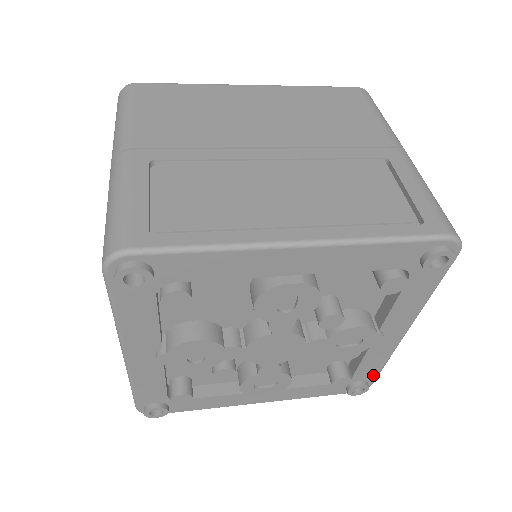
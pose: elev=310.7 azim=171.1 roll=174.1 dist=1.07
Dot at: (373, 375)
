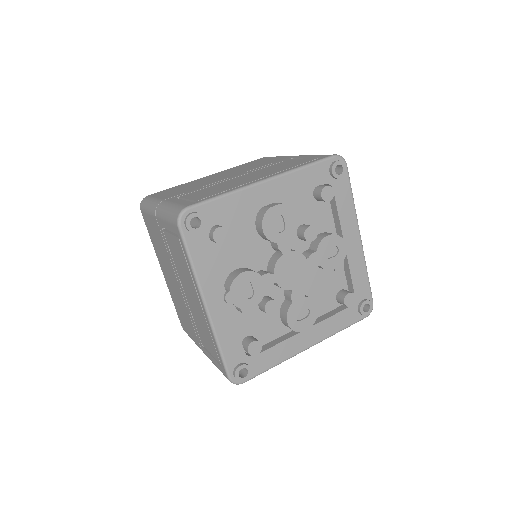
Dot at: (367, 291)
